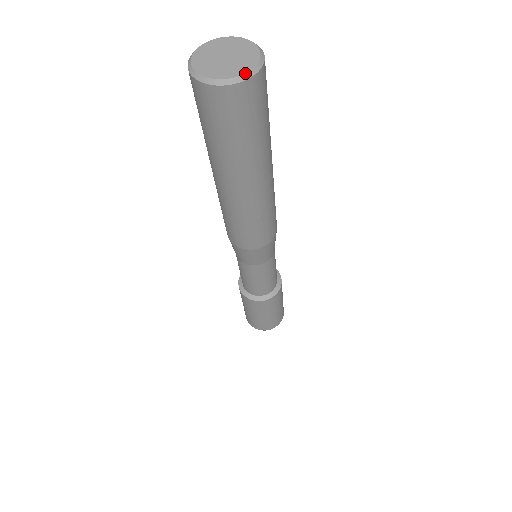
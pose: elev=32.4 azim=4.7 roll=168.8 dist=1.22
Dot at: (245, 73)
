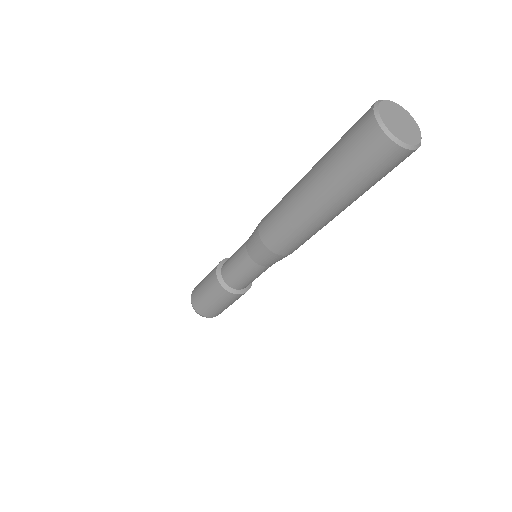
Dot at: (397, 137)
